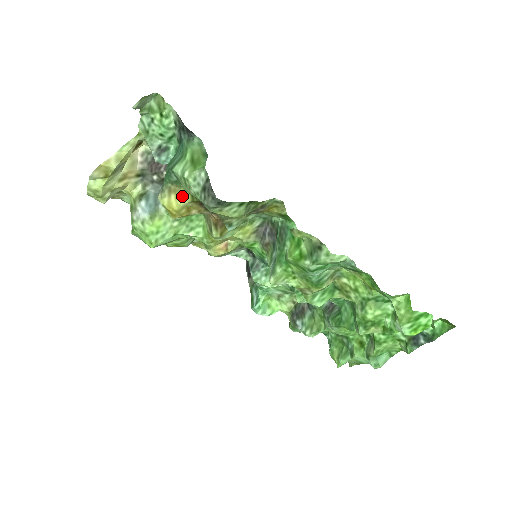
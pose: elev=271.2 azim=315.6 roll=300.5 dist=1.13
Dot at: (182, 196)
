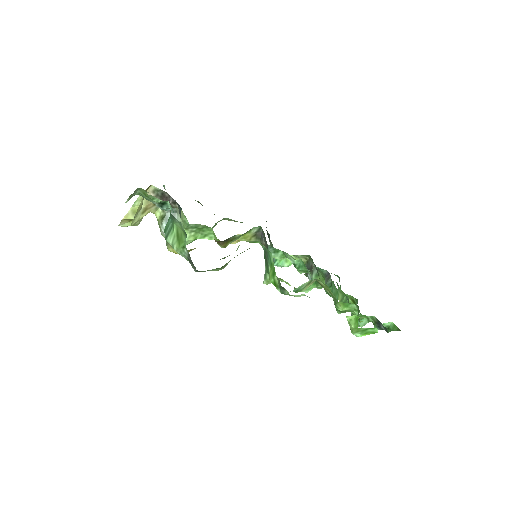
Dot at: occluded
